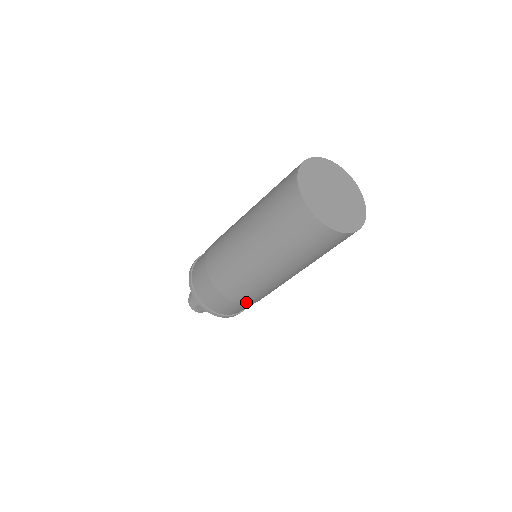
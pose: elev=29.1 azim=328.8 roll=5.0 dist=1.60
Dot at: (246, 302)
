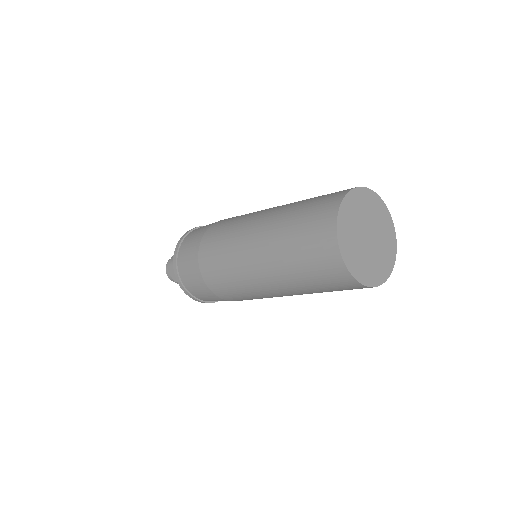
Dot at: (212, 287)
